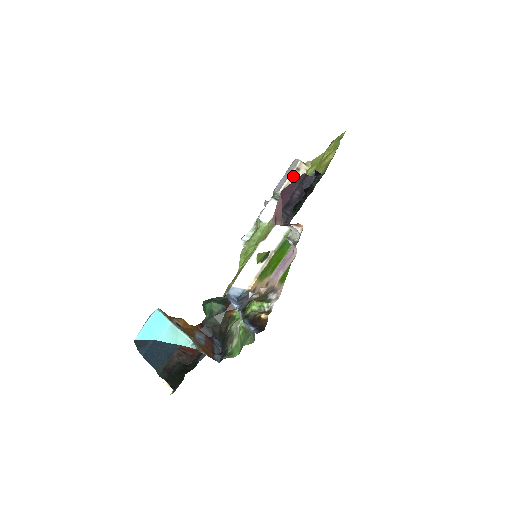
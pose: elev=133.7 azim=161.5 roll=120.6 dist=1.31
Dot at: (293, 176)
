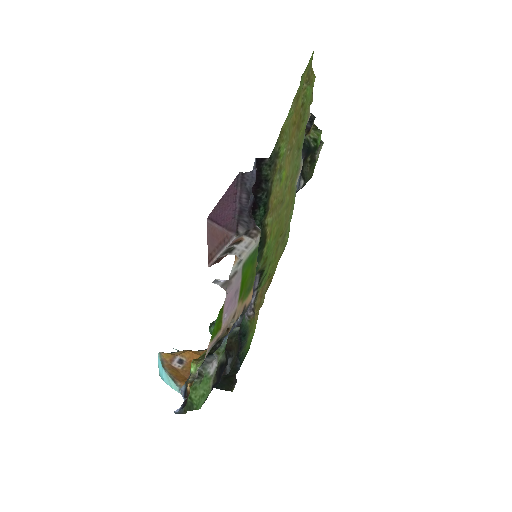
Dot at: occluded
